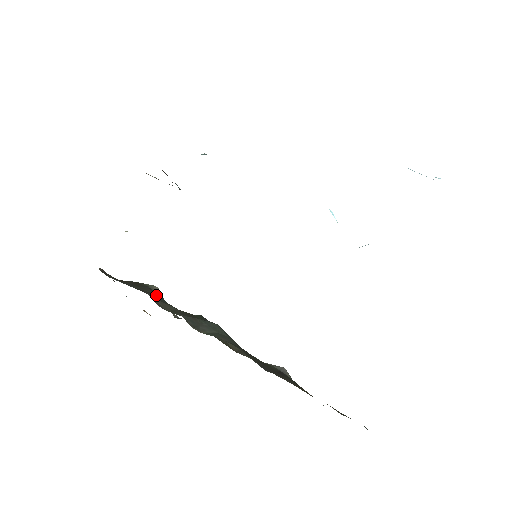
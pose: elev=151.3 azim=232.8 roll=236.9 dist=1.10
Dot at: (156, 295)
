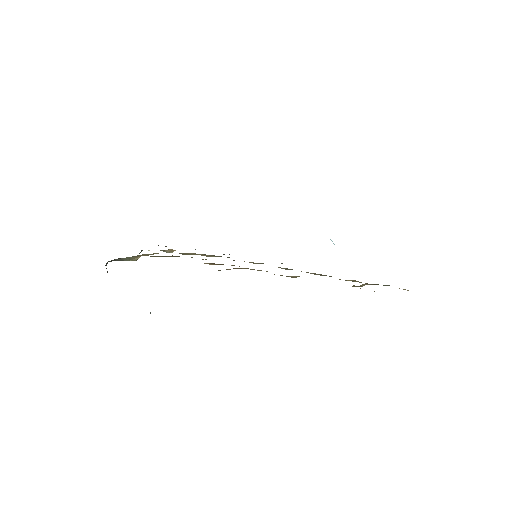
Dot at: occluded
